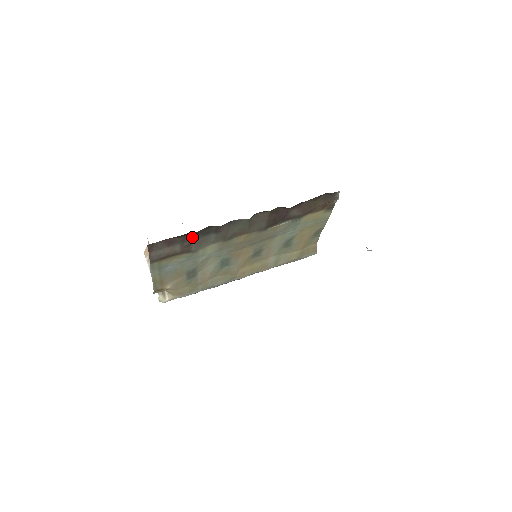
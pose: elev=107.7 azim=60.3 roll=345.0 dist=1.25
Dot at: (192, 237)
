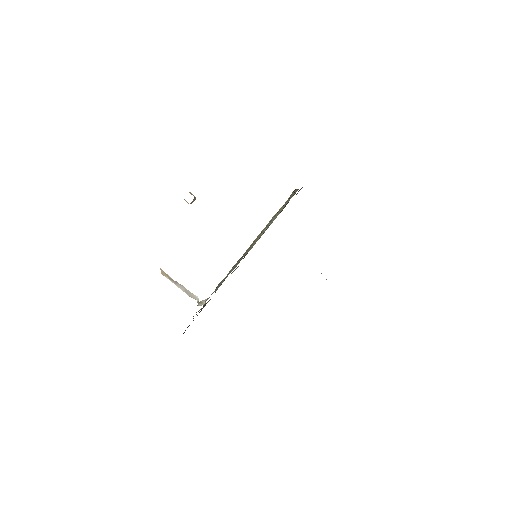
Dot at: occluded
